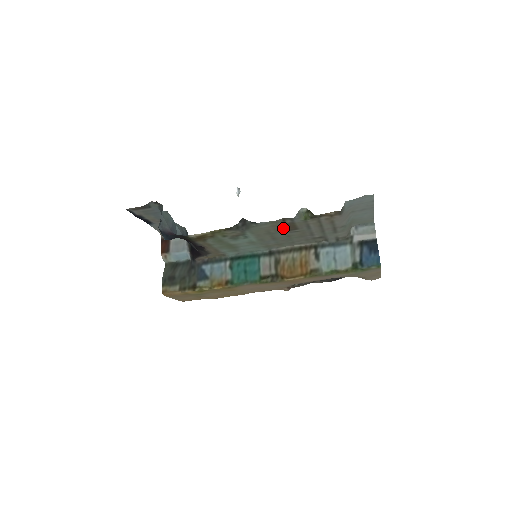
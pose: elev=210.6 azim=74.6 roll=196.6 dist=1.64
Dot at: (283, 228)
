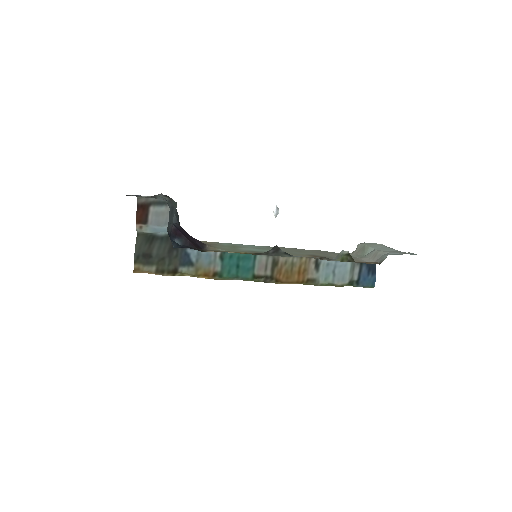
Dot at: (310, 256)
